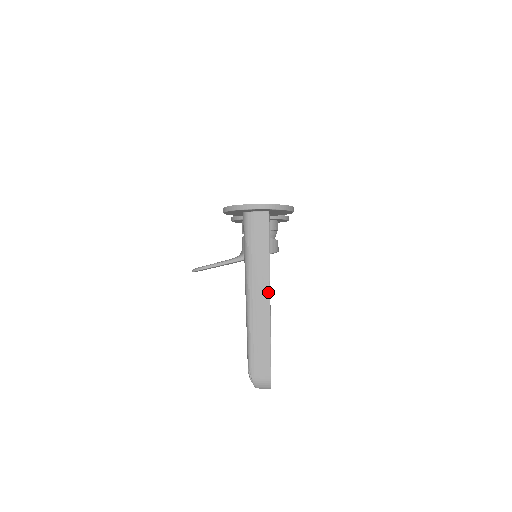
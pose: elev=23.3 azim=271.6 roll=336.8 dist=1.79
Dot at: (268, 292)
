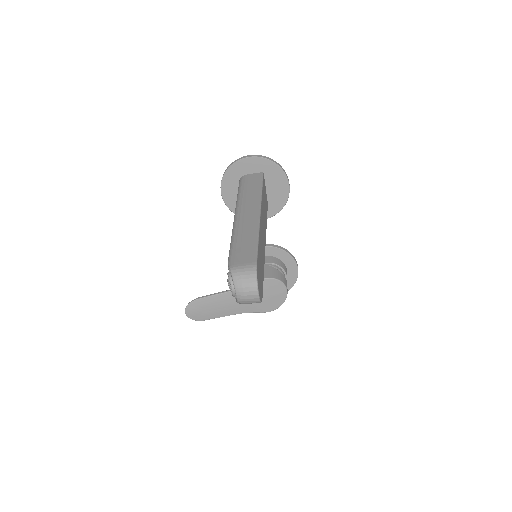
Dot at: (258, 208)
